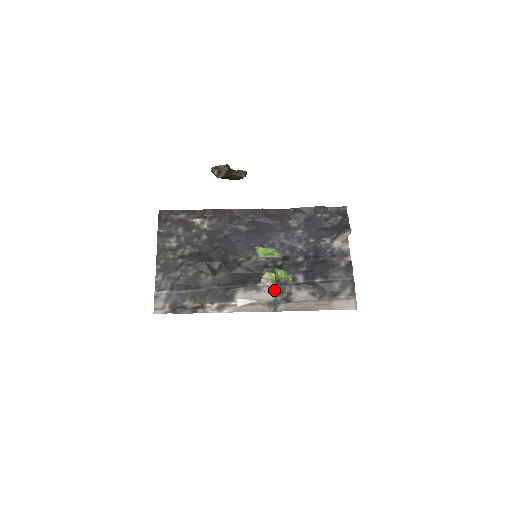
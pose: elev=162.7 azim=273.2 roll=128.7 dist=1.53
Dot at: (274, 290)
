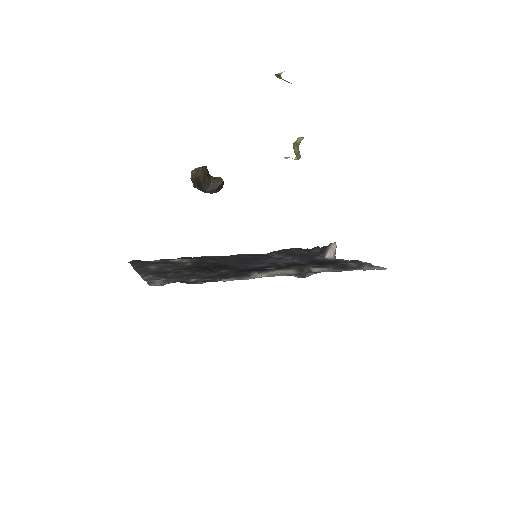
Dot at: (292, 271)
